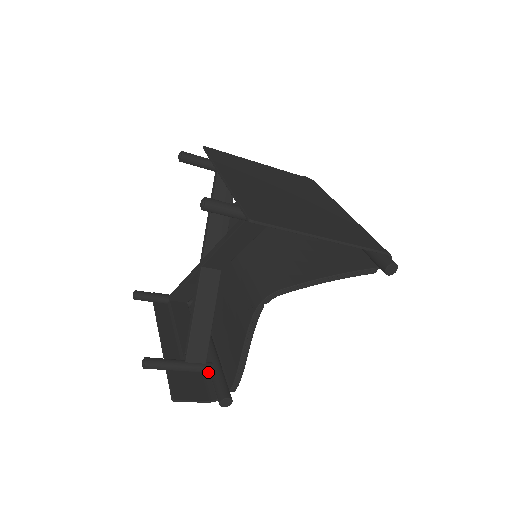
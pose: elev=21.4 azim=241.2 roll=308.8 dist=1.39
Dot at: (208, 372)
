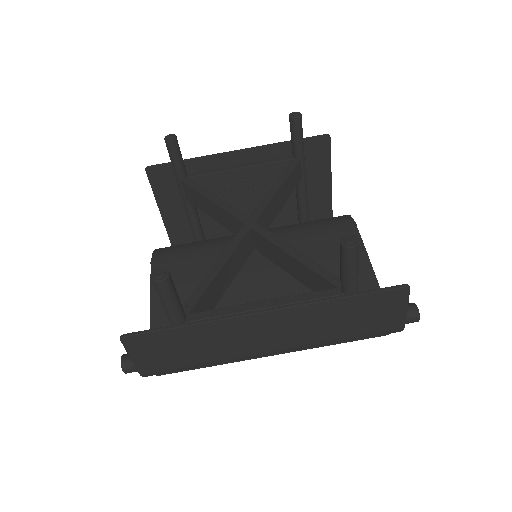
Dot at: occluded
